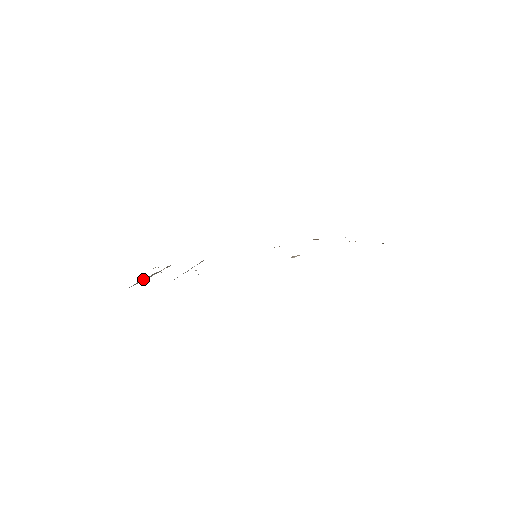
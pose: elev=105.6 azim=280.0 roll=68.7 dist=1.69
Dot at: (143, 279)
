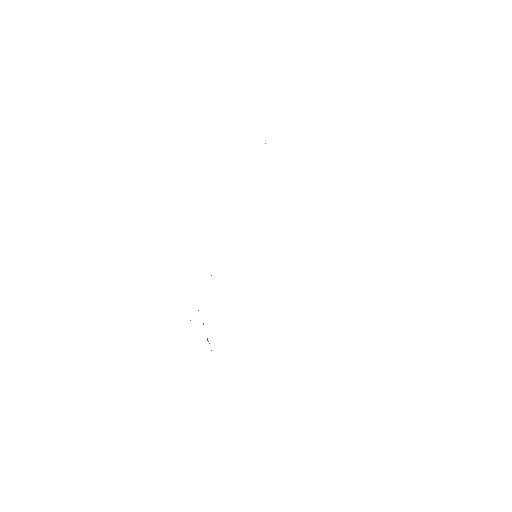
Dot at: occluded
